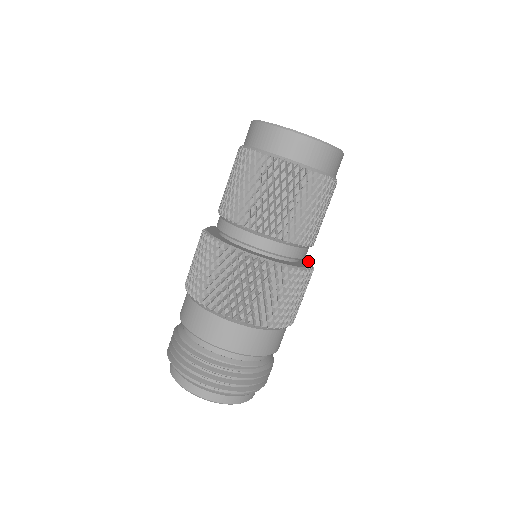
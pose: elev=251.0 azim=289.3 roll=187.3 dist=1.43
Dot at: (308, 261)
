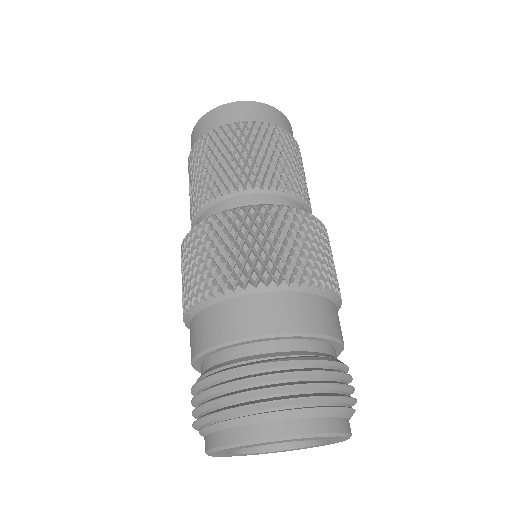
Dot at: occluded
